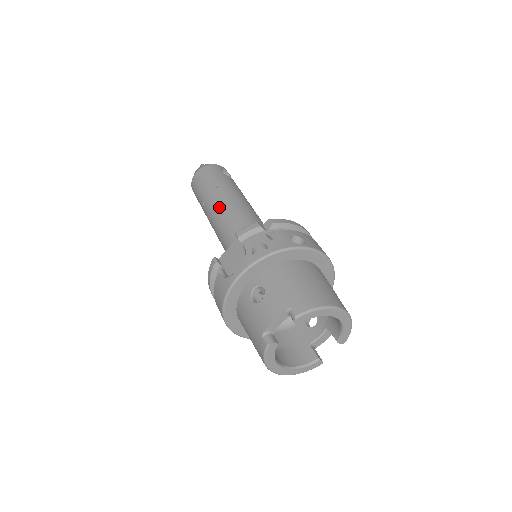
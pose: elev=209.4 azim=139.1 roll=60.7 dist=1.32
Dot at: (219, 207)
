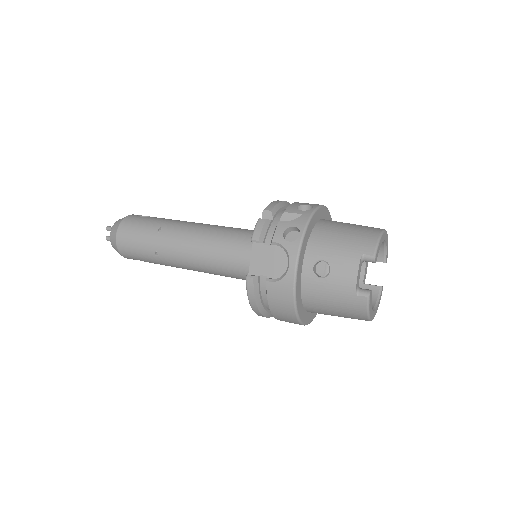
Dot at: (183, 243)
